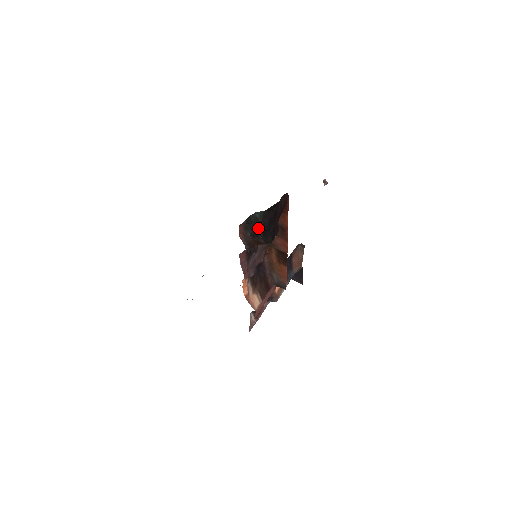
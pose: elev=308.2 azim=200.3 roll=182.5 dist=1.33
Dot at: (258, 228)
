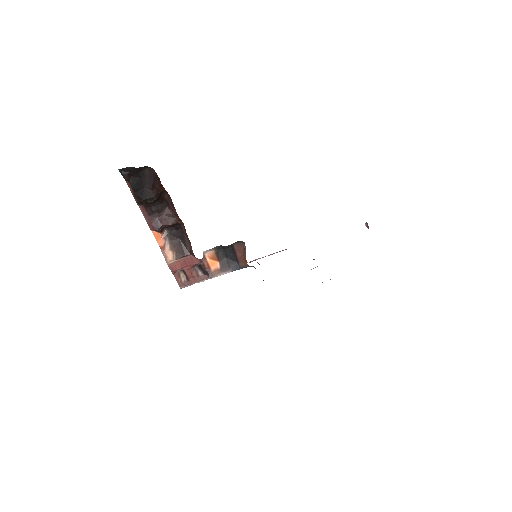
Dot at: (131, 185)
